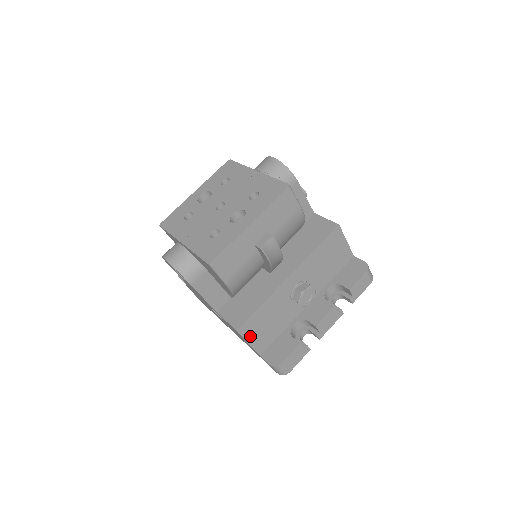
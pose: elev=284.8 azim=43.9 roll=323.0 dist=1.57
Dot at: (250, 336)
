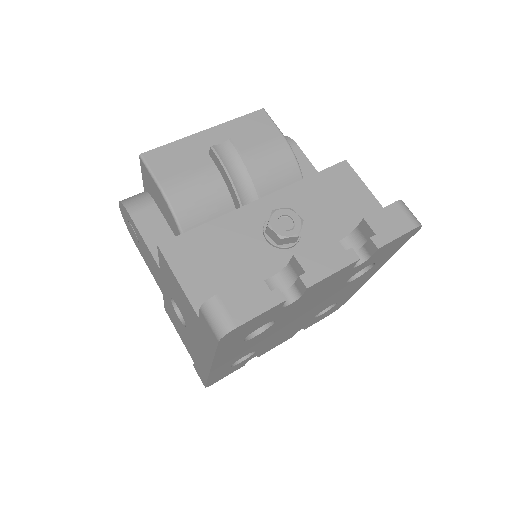
Dot at: (182, 267)
